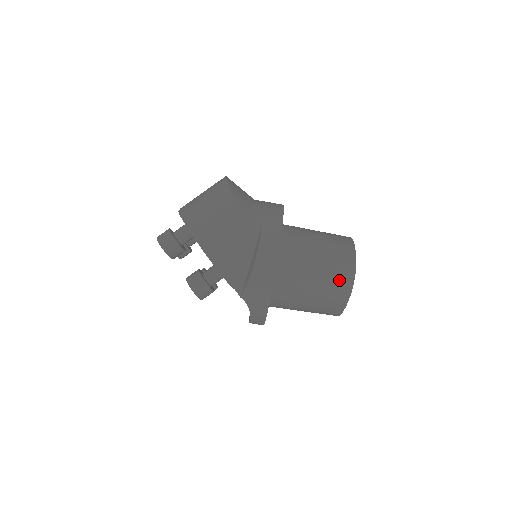
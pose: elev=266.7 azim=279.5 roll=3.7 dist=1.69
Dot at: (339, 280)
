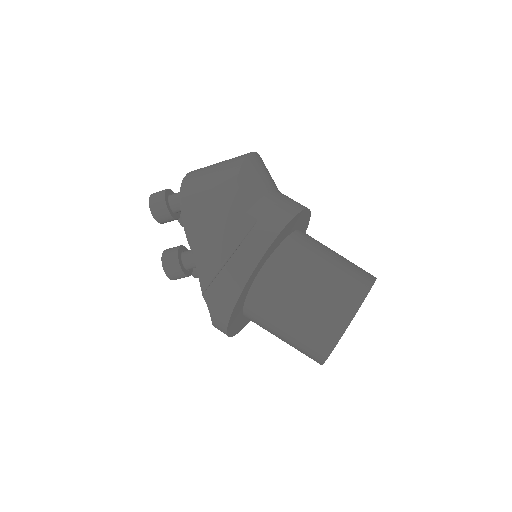
Dot at: (325, 325)
